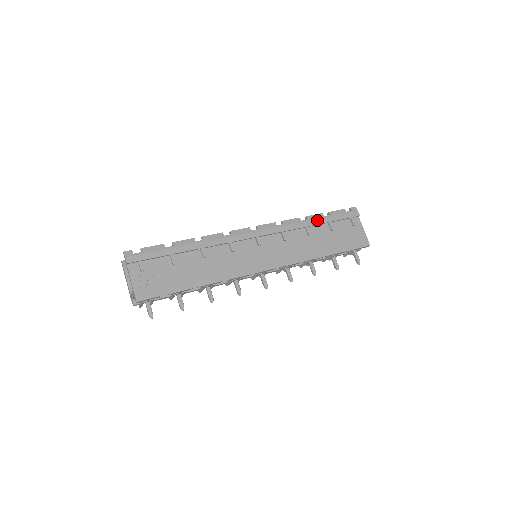
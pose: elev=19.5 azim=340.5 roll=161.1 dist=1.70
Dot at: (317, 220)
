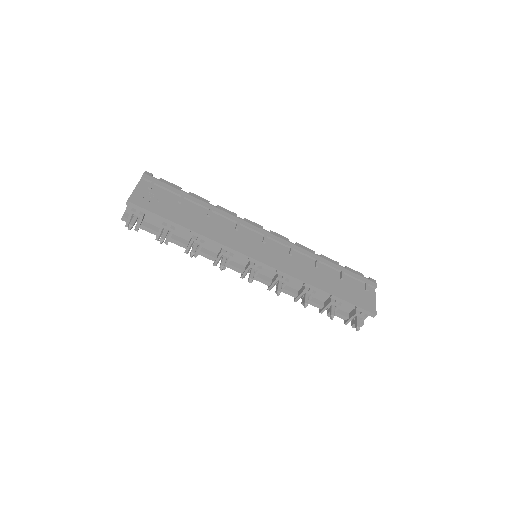
Dot at: (331, 262)
